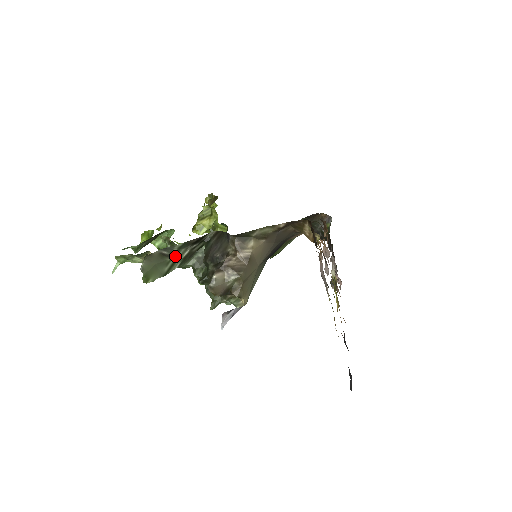
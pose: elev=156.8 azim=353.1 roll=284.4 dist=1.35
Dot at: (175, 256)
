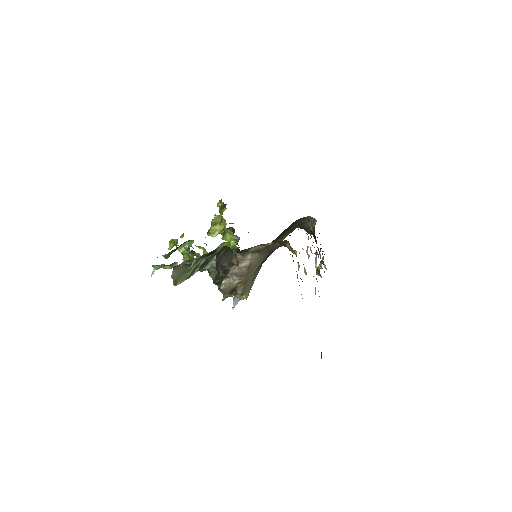
Dot at: (195, 265)
